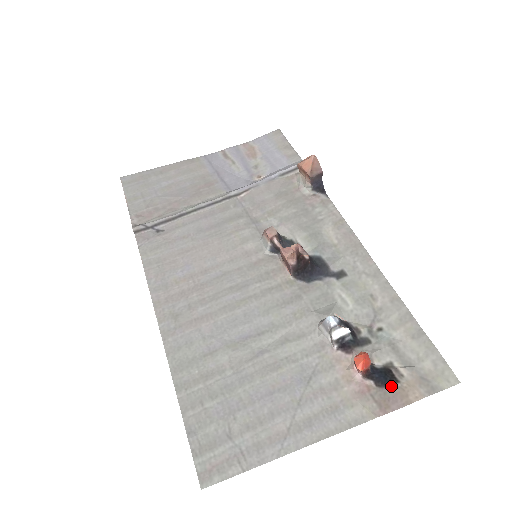
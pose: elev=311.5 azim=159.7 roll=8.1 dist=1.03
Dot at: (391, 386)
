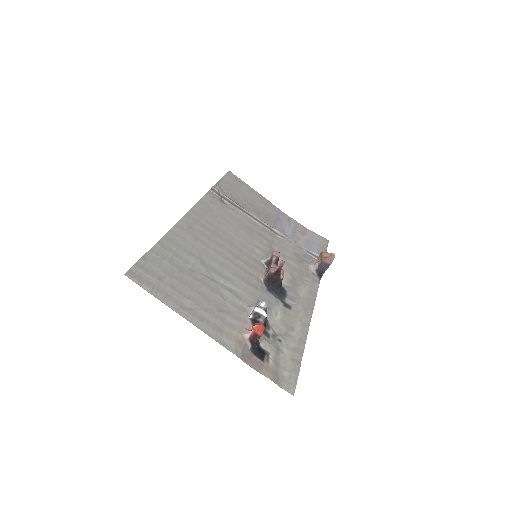
Dot at: (258, 358)
